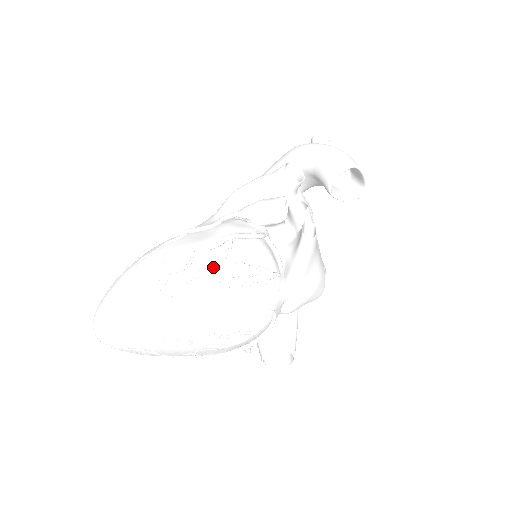
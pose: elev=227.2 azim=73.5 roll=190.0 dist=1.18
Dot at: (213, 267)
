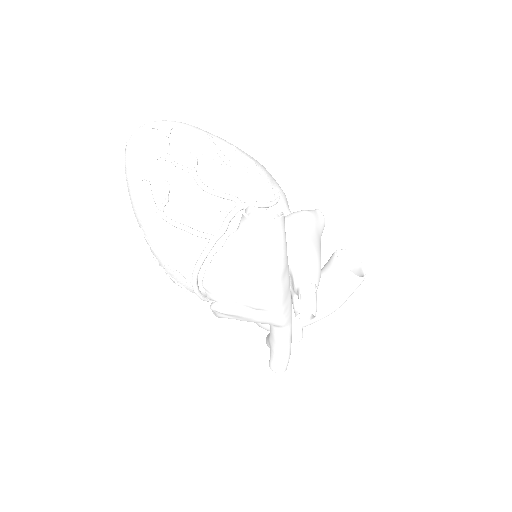
Dot at: occluded
